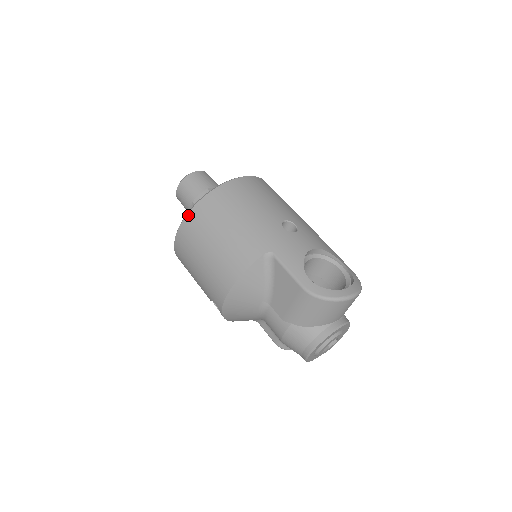
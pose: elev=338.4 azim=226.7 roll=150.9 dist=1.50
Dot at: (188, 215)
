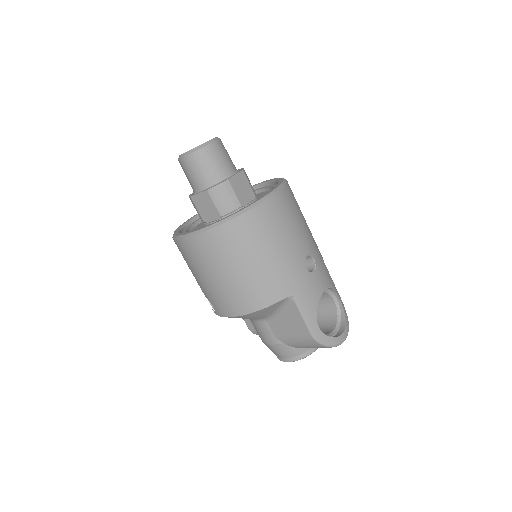
Dot at: (214, 230)
